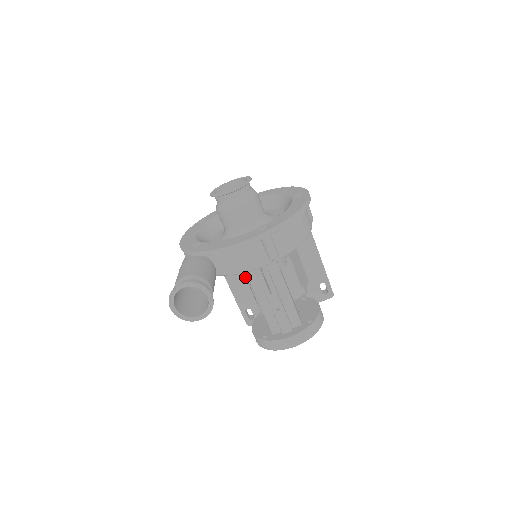
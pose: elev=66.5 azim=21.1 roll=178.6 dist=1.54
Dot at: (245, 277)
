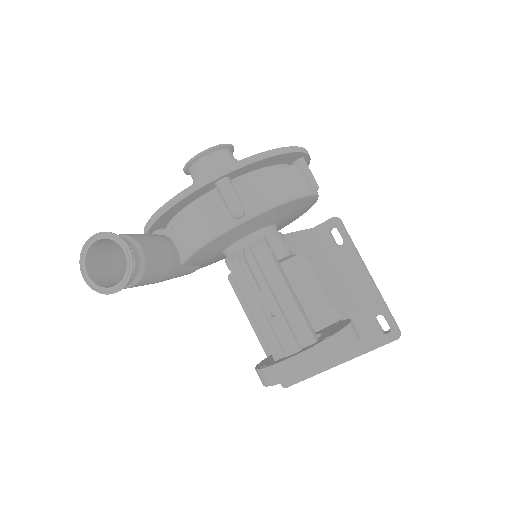
Dot at: occluded
